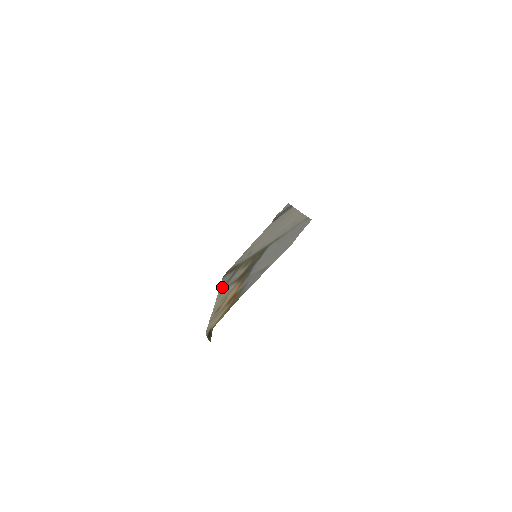
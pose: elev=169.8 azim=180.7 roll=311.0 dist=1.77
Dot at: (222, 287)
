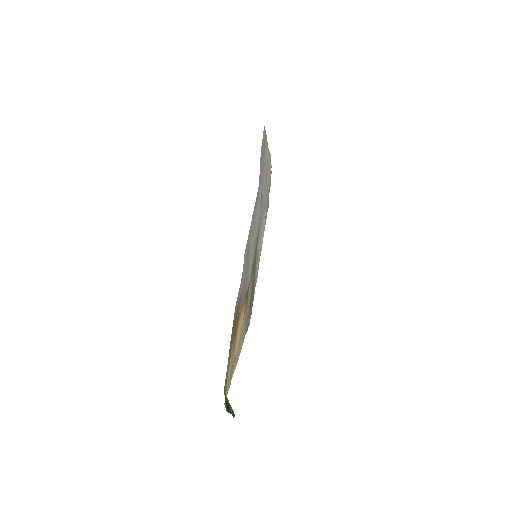
Dot at: (246, 325)
